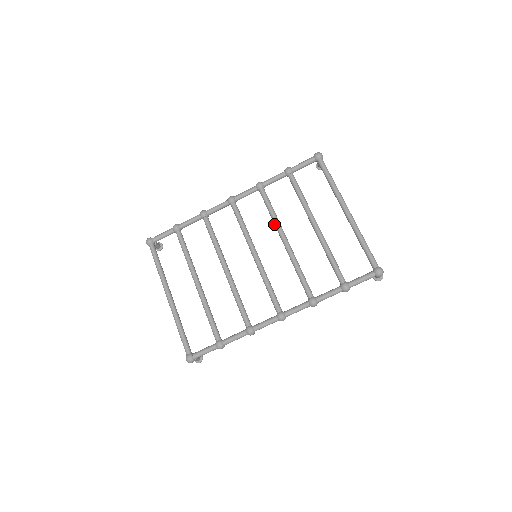
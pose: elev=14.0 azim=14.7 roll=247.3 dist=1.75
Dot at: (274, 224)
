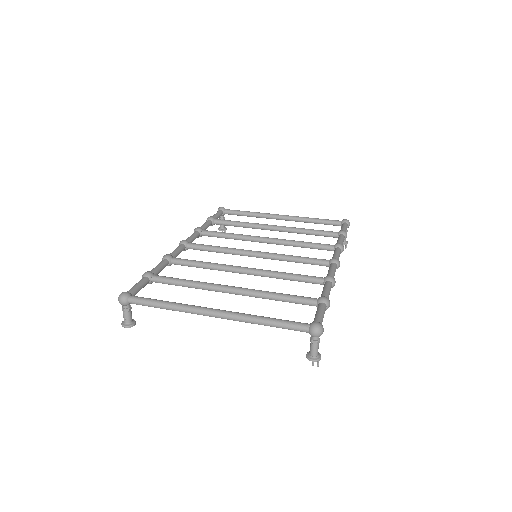
Dot at: (242, 238)
